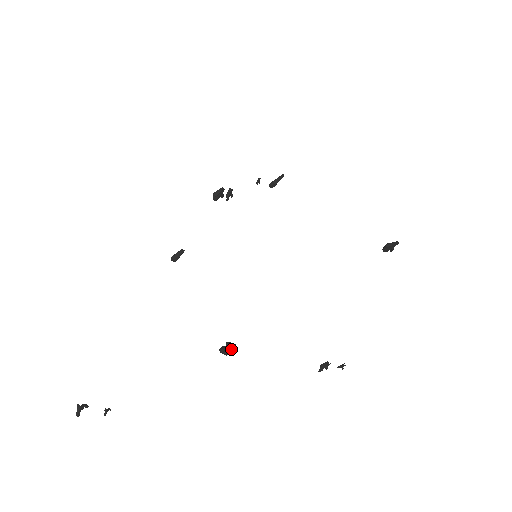
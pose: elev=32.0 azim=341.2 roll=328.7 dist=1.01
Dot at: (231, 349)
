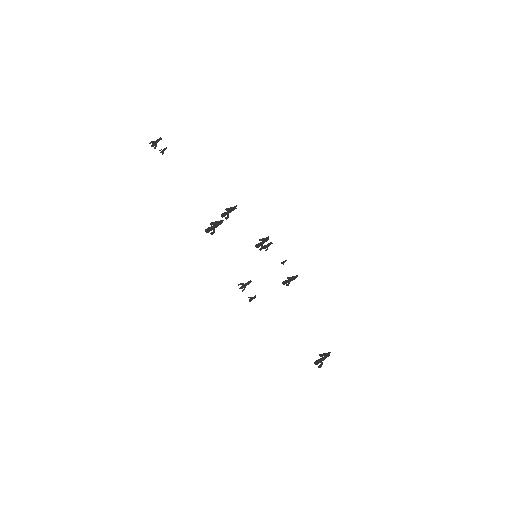
Dot at: (219, 221)
